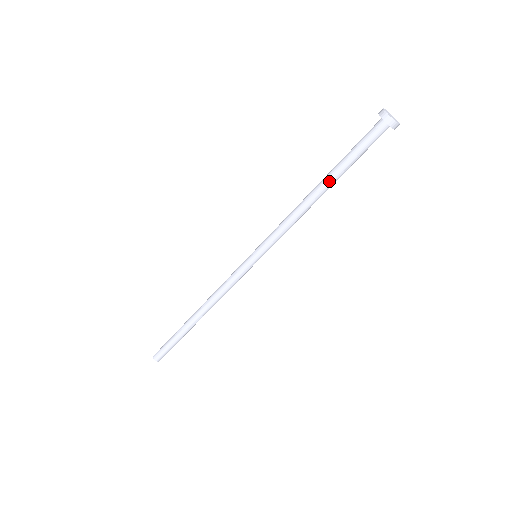
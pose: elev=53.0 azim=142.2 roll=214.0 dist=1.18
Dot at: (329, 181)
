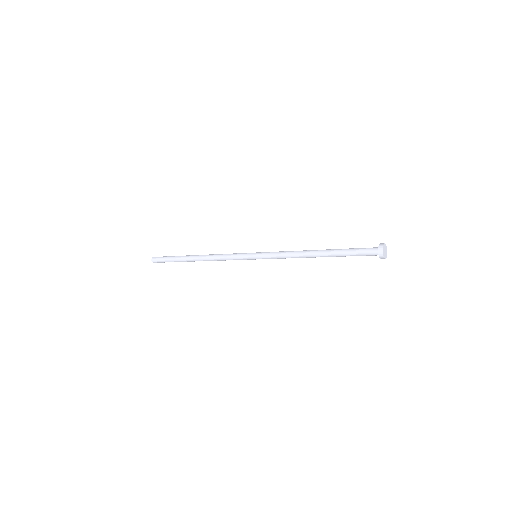
Dot at: occluded
